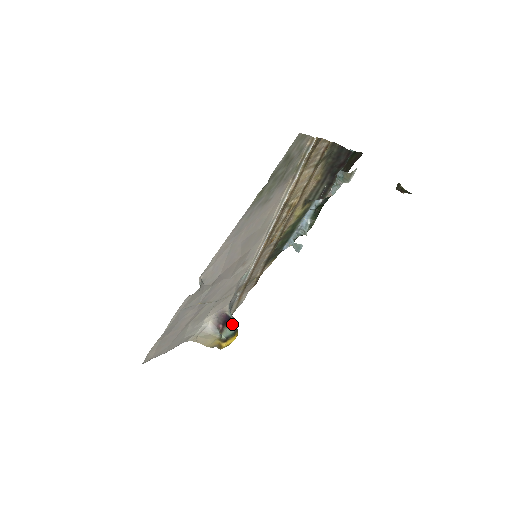
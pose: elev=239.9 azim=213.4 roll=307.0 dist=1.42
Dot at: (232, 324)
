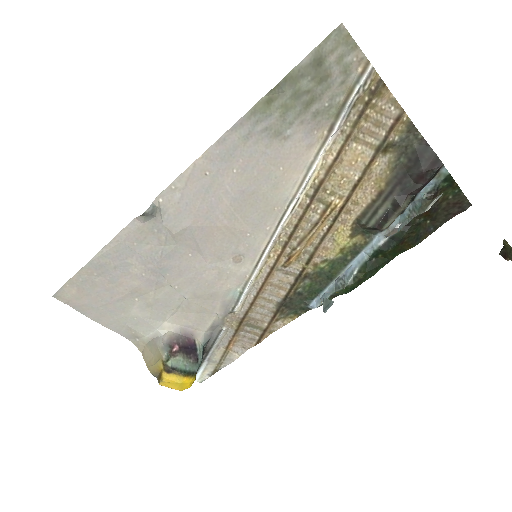
Dot at: (193, 361)
